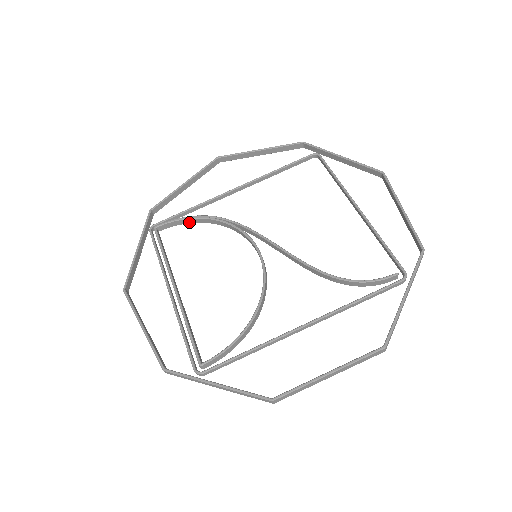
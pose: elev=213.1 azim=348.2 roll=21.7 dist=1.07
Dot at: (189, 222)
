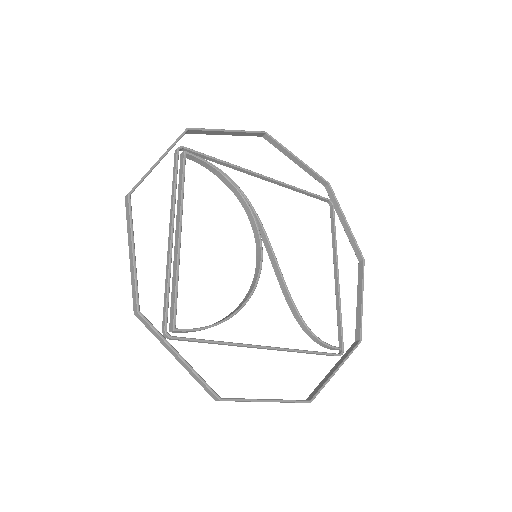
Dot at: (215, 173)
